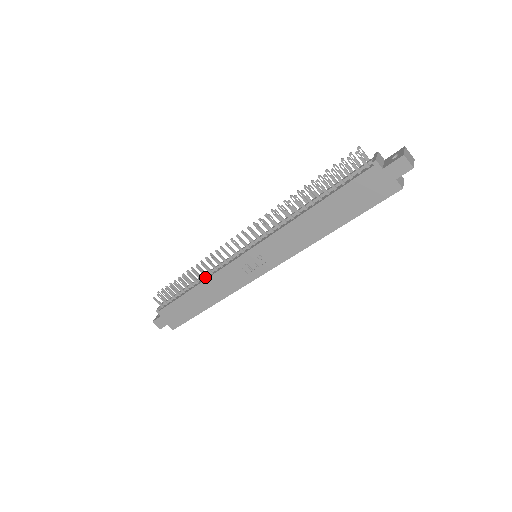
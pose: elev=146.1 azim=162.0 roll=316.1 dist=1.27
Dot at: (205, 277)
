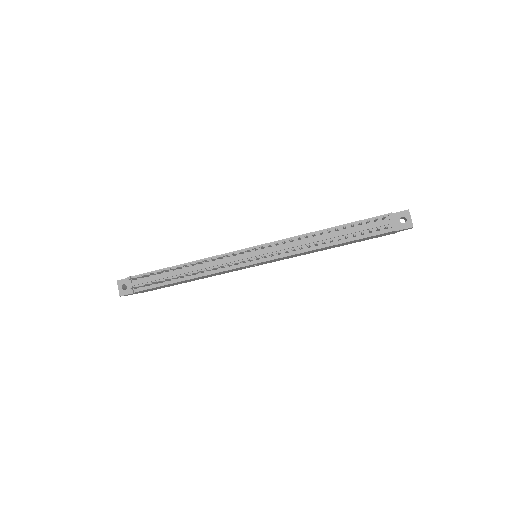
Dot at: occluded
